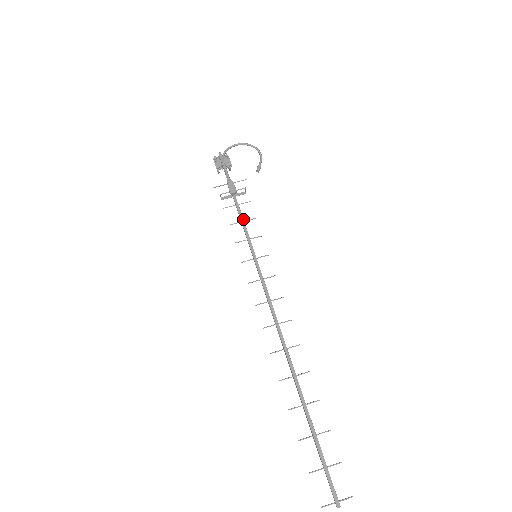
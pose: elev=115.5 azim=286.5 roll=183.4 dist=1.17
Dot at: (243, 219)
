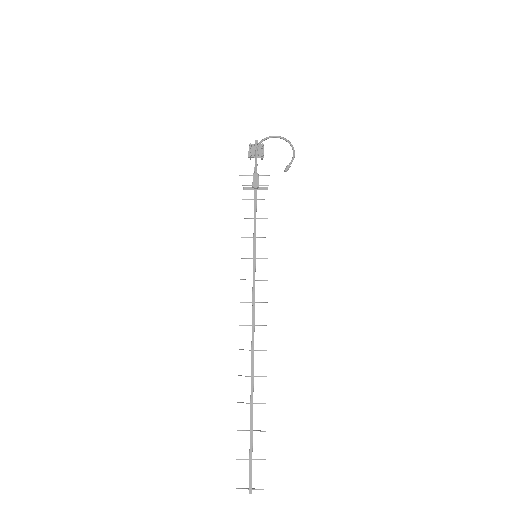
Dot at: occluded
